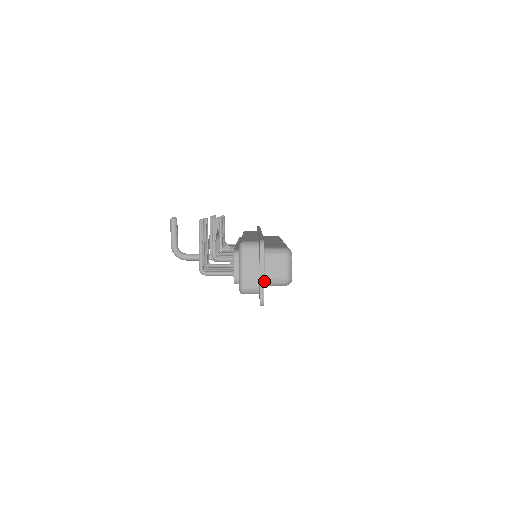
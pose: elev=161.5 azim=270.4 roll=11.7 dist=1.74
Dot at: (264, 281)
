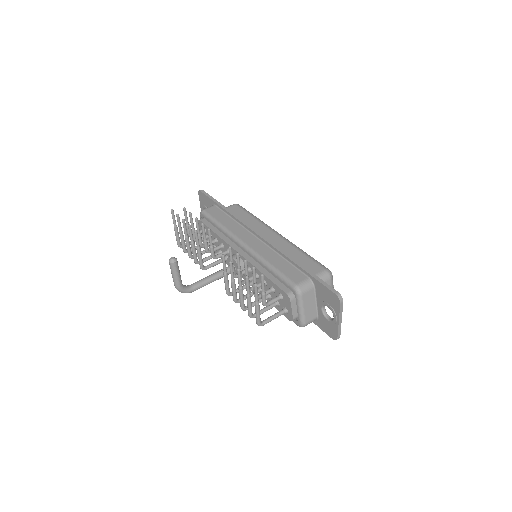
Dot at: occluded
